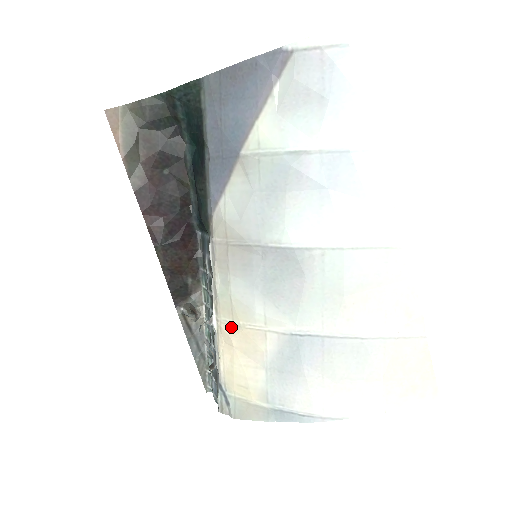
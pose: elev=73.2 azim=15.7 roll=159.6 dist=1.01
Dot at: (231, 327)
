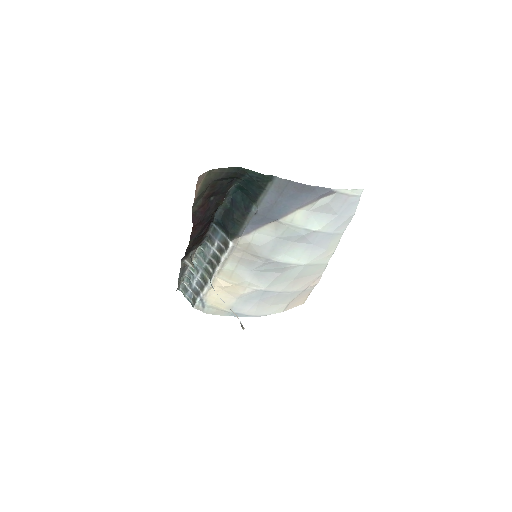
Dot at: (225, 282)
